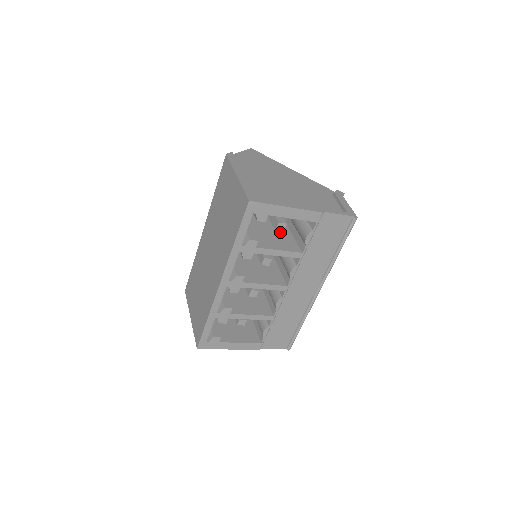
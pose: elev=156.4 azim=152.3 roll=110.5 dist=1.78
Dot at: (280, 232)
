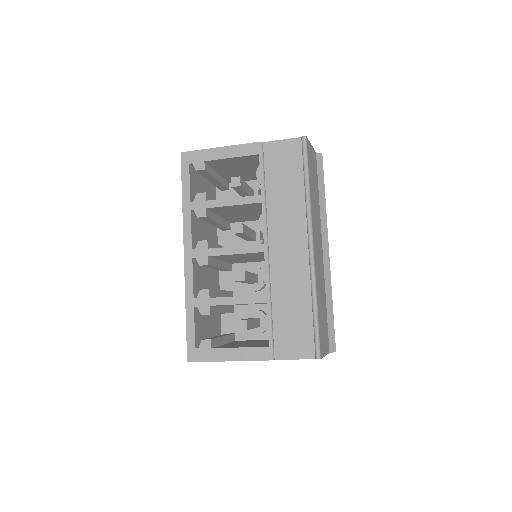
Dot at: occluded
